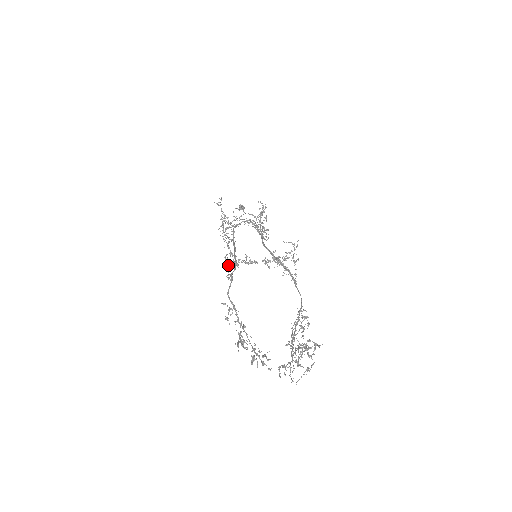
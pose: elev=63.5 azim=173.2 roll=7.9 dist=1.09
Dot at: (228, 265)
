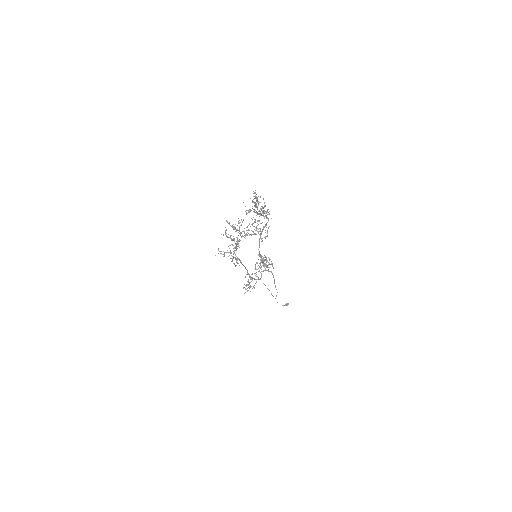
Dot at: (230, 258)
